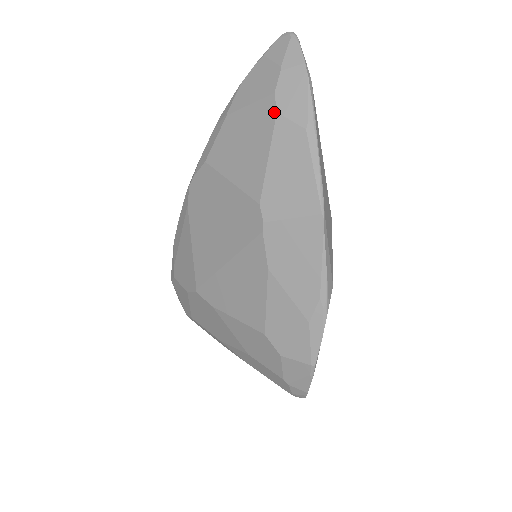
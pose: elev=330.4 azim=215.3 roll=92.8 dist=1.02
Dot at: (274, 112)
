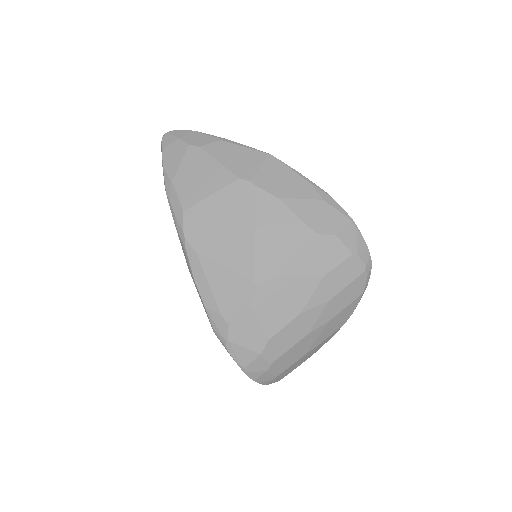
Dot at: (198, 148)
